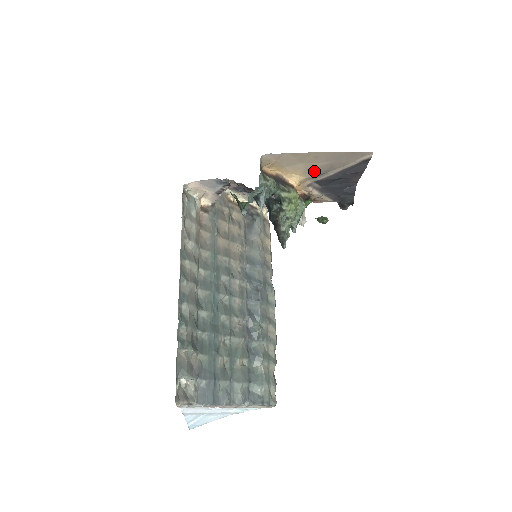
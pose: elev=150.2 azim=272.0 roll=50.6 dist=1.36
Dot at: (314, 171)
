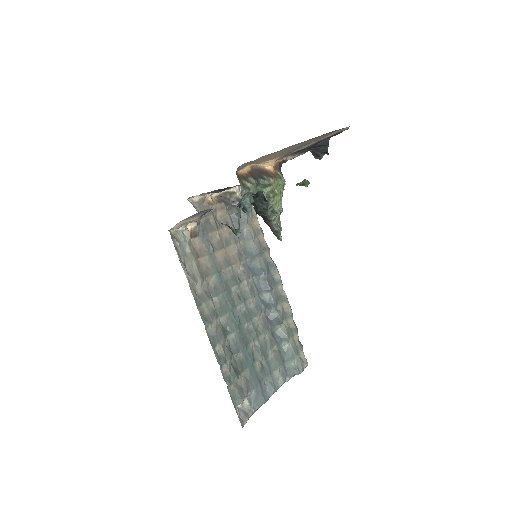
Dot at: (288, 151)
